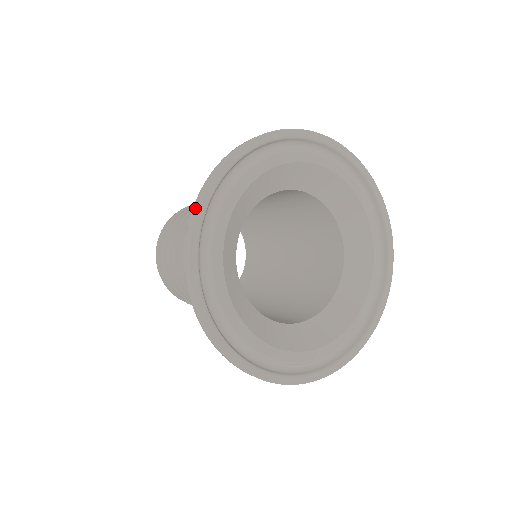
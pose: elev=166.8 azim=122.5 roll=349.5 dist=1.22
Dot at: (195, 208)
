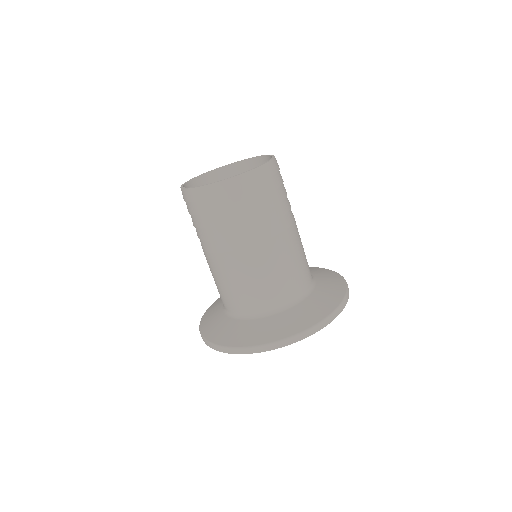
Dot at: (216, 349)
